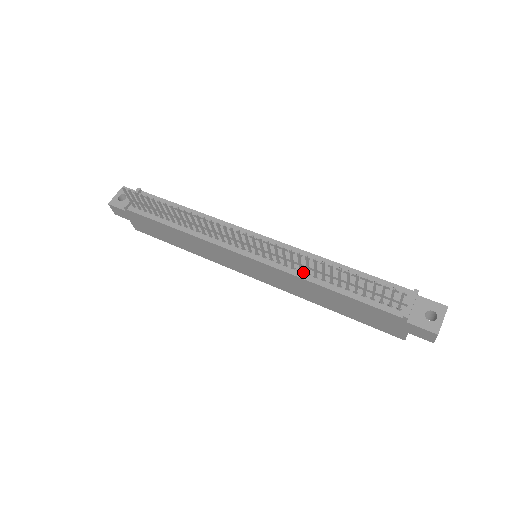
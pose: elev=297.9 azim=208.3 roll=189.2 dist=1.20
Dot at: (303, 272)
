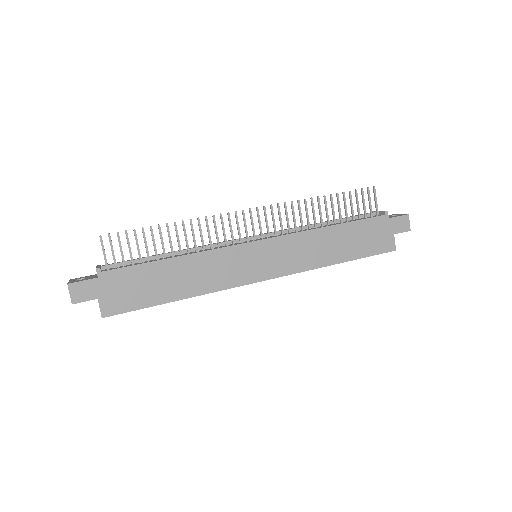
Dot at: (305, 230)
